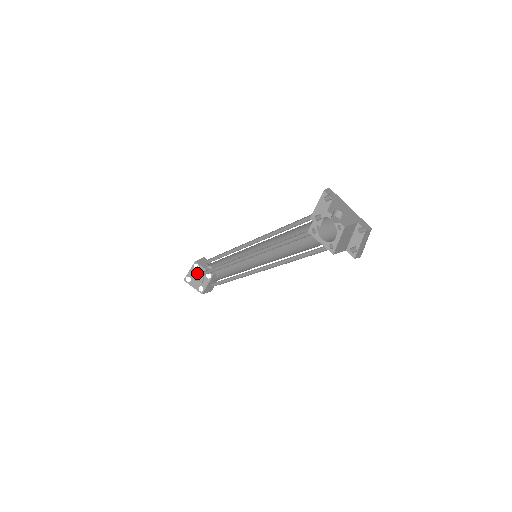
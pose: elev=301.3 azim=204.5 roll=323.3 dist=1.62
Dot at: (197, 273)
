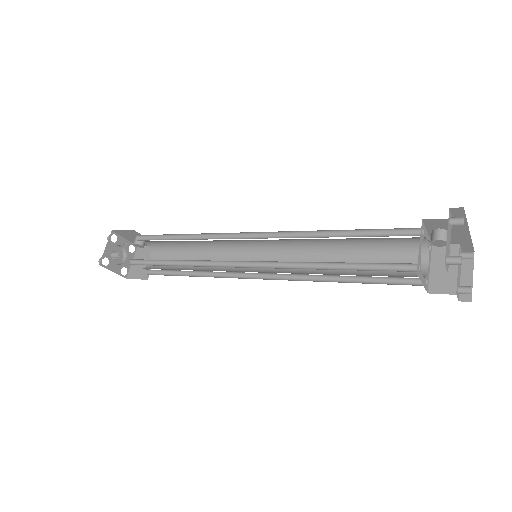
Dot at: (114, 247)
